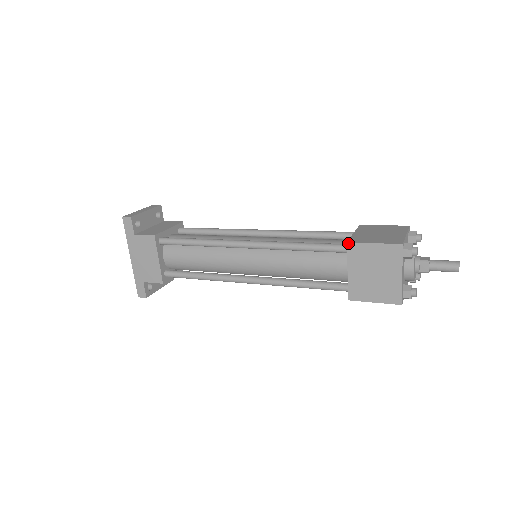
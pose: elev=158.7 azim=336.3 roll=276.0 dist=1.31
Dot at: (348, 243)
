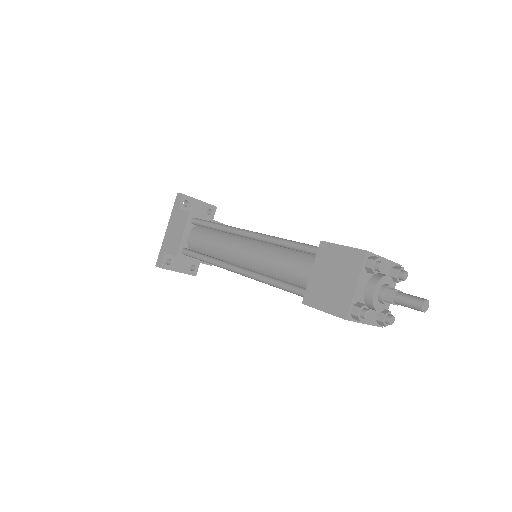
Dot at: (321, 241)
